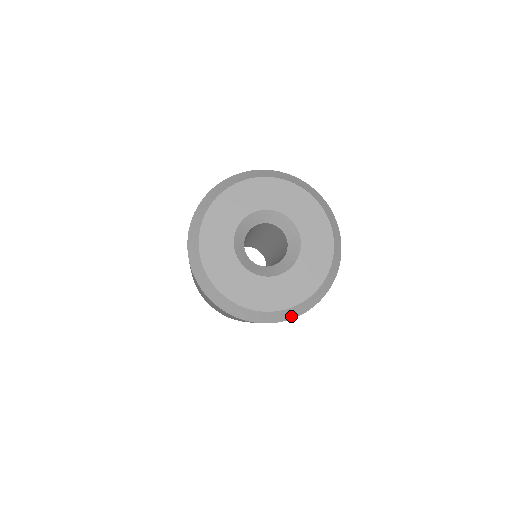
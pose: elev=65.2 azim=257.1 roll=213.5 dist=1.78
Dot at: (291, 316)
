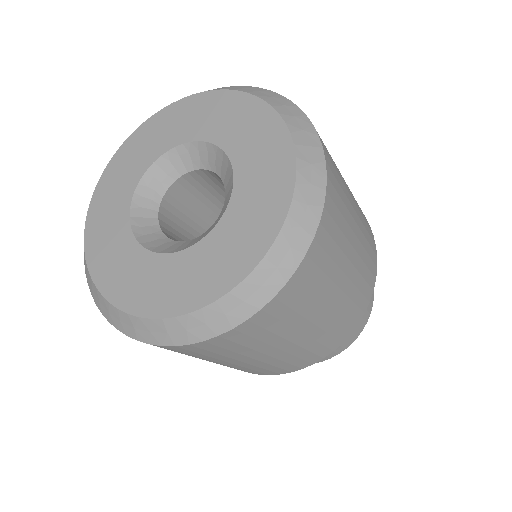
Dot at: (267, 292)
